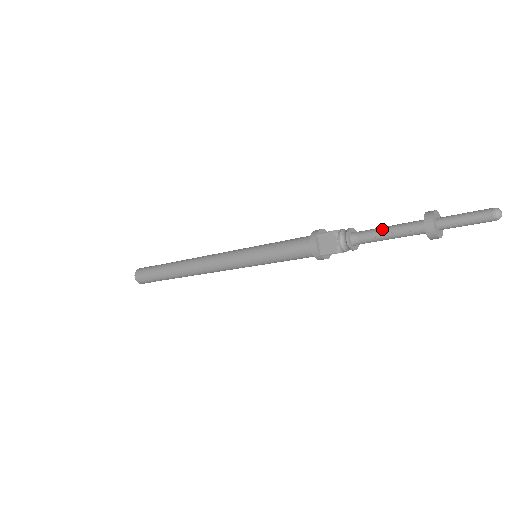
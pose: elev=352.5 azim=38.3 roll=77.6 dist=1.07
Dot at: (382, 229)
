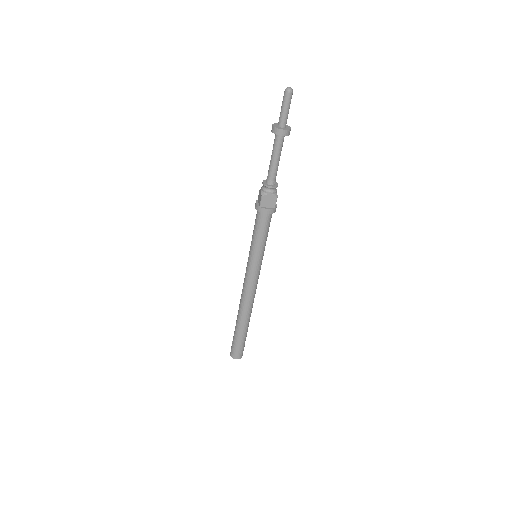
Dot at: (271, 160)
